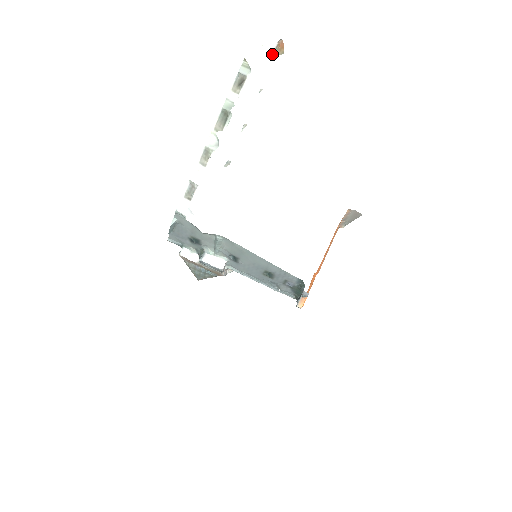
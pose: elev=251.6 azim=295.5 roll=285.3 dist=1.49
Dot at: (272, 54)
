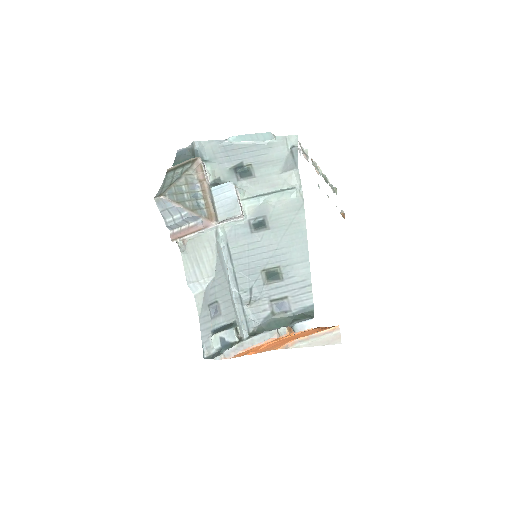
Dot at: (342, 210)
